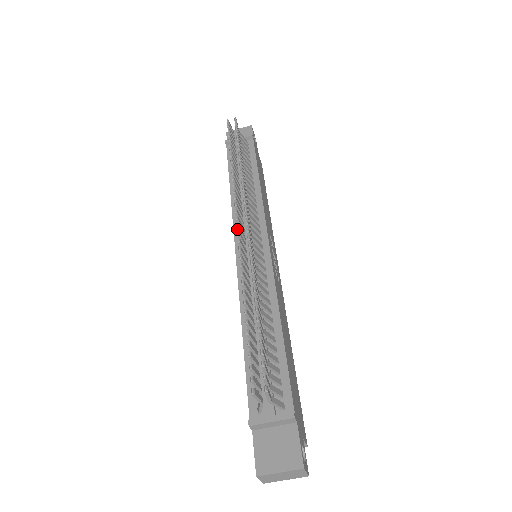
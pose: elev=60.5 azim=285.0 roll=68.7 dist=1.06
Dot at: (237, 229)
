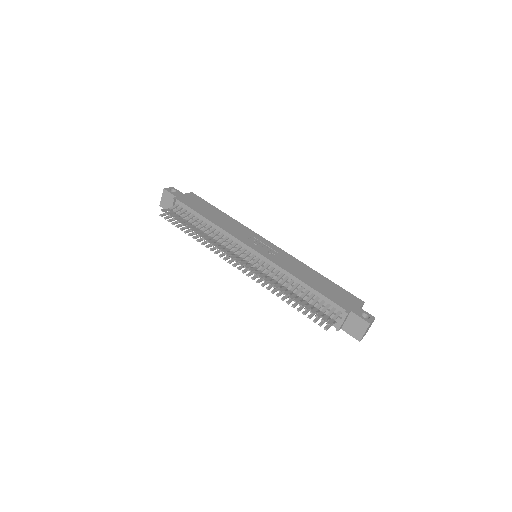
Dot at: occluded
